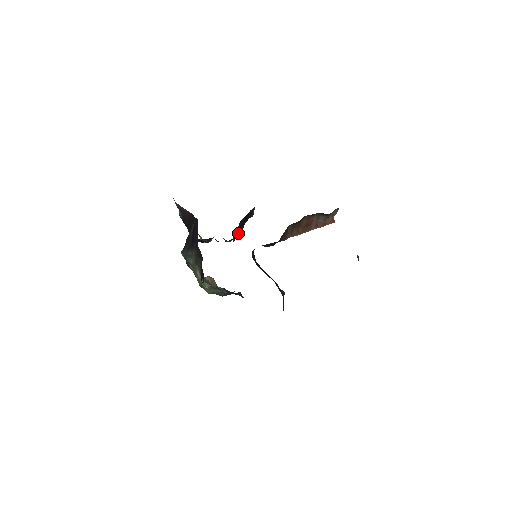
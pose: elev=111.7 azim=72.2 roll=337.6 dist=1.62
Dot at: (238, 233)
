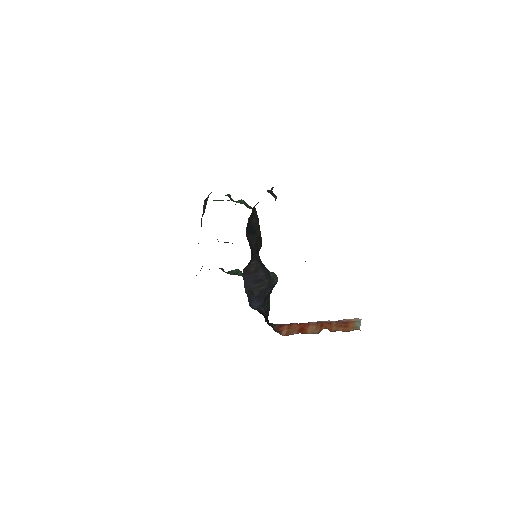
Dot at: occluded
